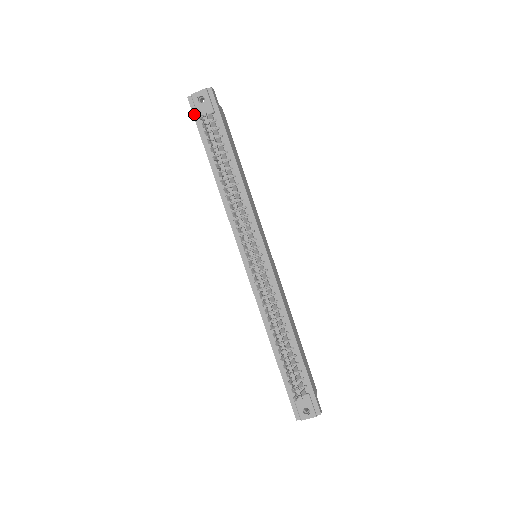
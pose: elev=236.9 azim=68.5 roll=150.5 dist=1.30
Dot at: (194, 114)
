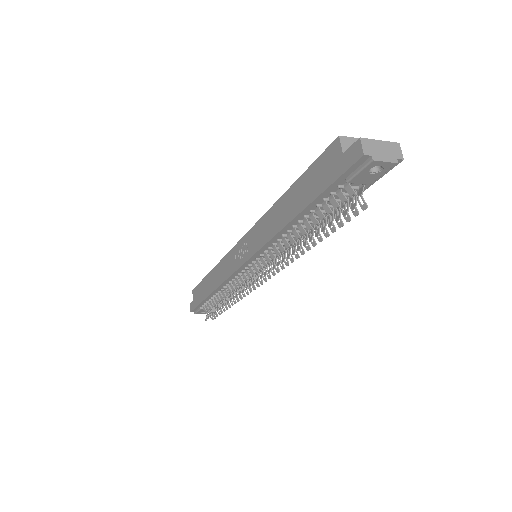
Dot at: (346, 173)
